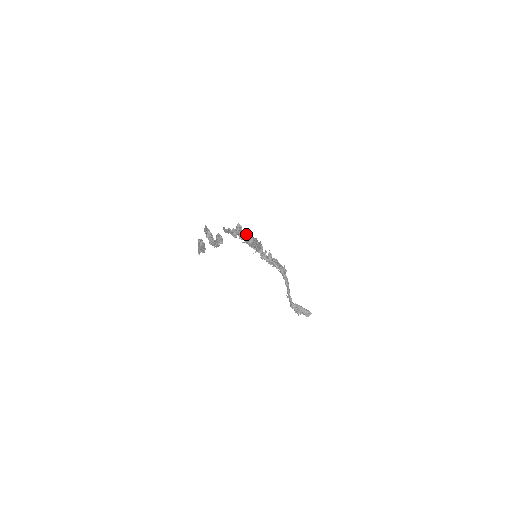
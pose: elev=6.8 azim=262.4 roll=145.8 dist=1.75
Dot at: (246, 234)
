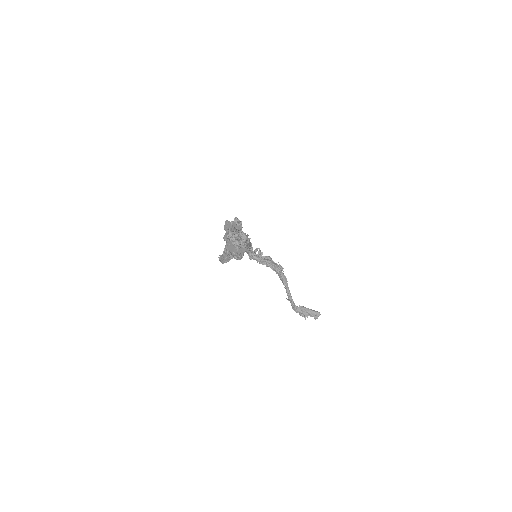
Dot at: occluded
